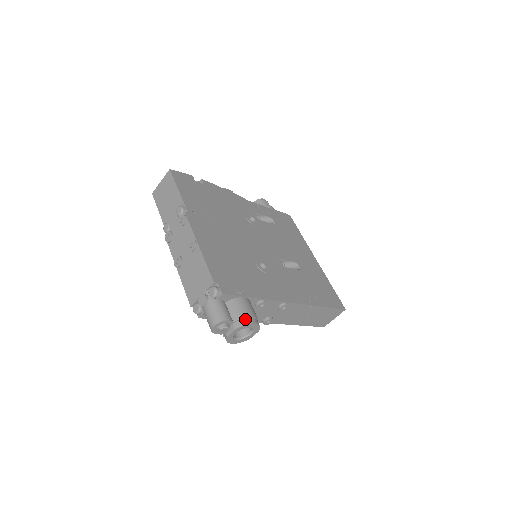
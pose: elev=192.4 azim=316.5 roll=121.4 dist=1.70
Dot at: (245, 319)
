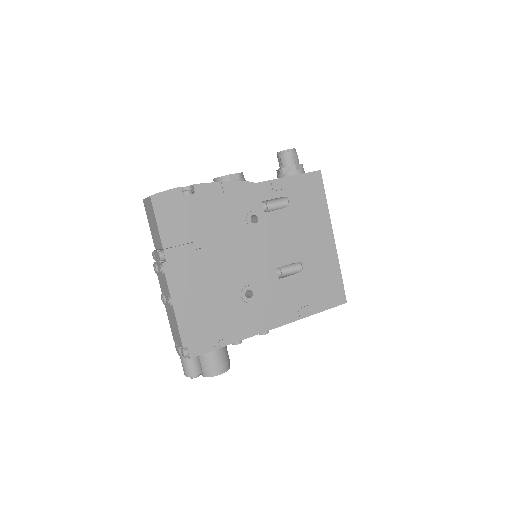
Dot at: (212, 372)
